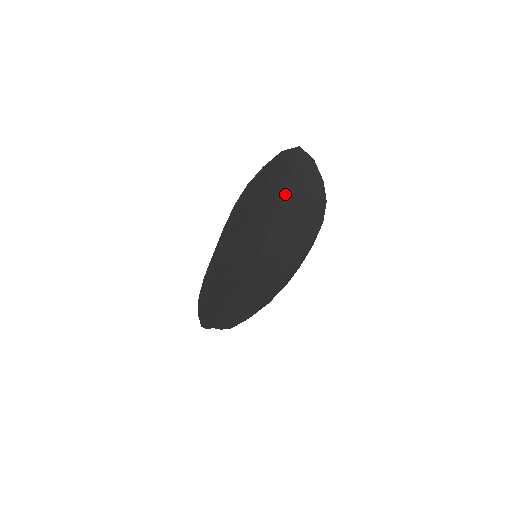
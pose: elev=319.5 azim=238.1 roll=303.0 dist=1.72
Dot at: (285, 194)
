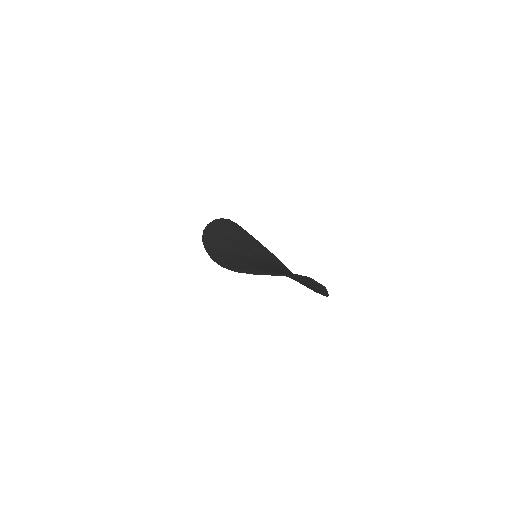
Dot at: occluded
